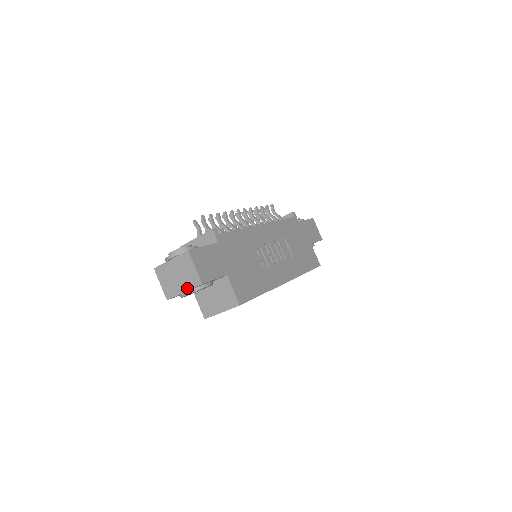
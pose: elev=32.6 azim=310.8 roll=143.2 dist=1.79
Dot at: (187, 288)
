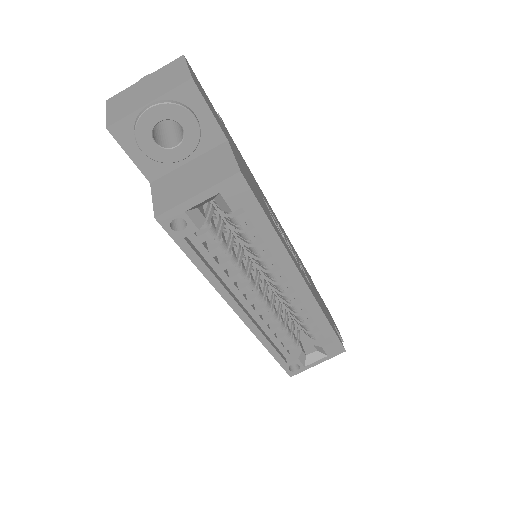
Dot at: (158, 95)
